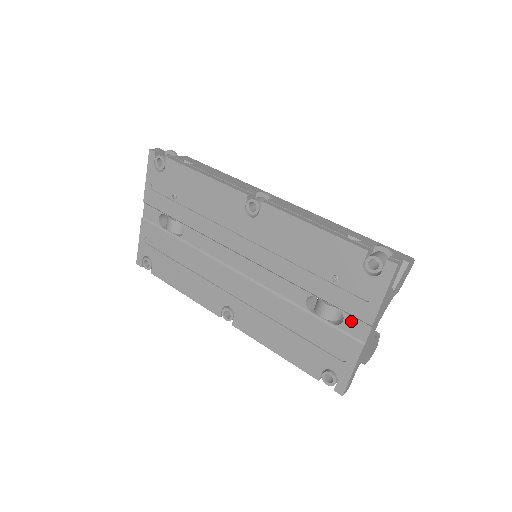
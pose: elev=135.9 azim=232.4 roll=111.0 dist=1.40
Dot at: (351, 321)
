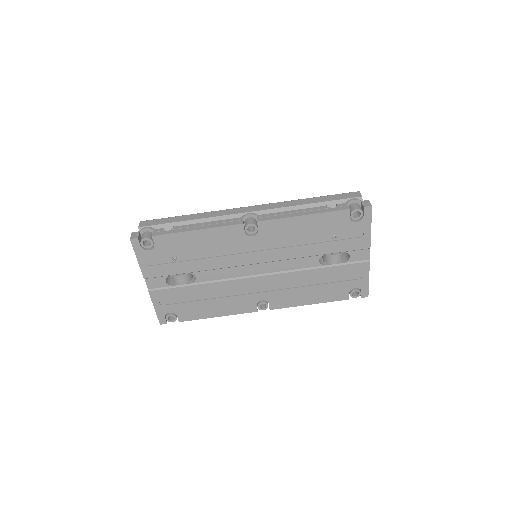
Dot at: (355, 254)
